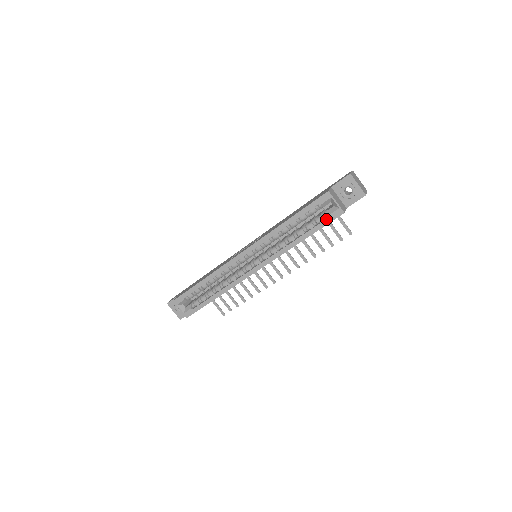
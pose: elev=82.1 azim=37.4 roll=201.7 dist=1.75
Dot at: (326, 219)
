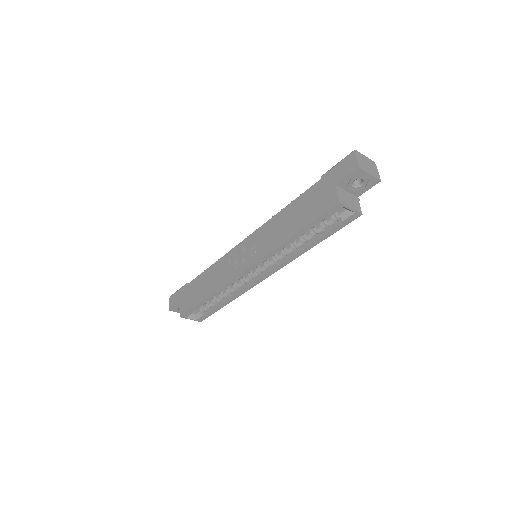
Dot at: (340, 224)
